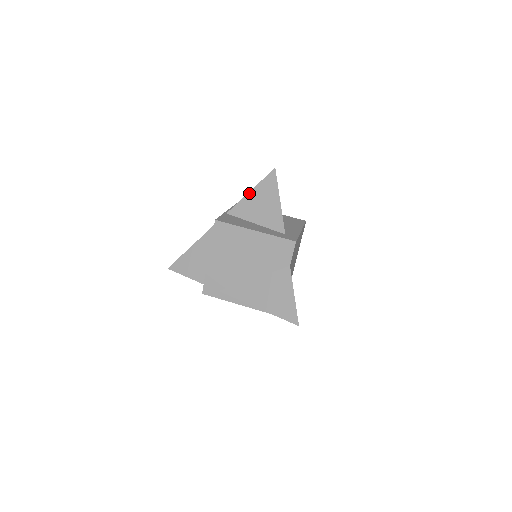
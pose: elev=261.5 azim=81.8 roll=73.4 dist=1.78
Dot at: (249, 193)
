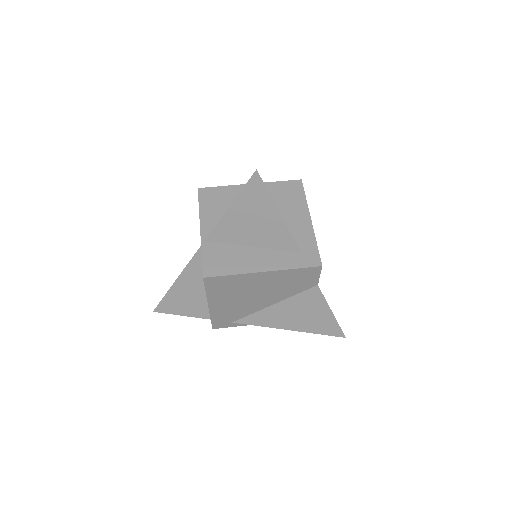
Dot at: (228, 211)
